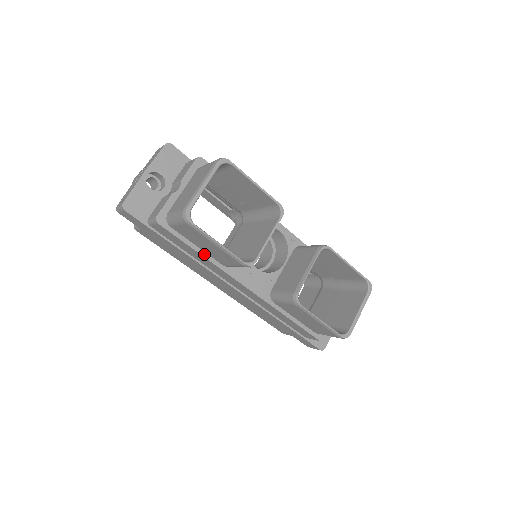
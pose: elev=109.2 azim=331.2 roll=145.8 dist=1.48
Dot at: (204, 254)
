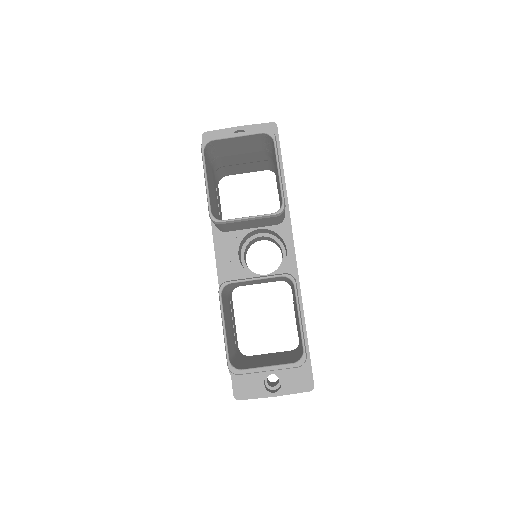
Dot at: occluded
